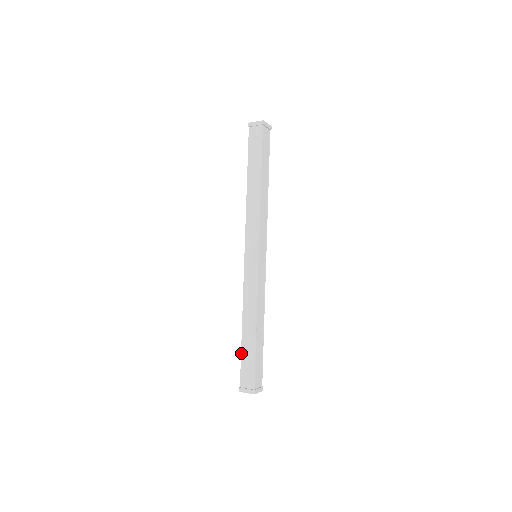
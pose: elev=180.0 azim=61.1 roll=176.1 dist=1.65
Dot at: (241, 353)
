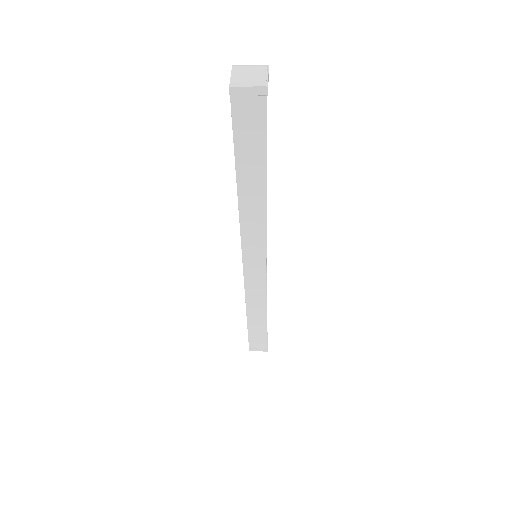
Dot at: (248, 331)
